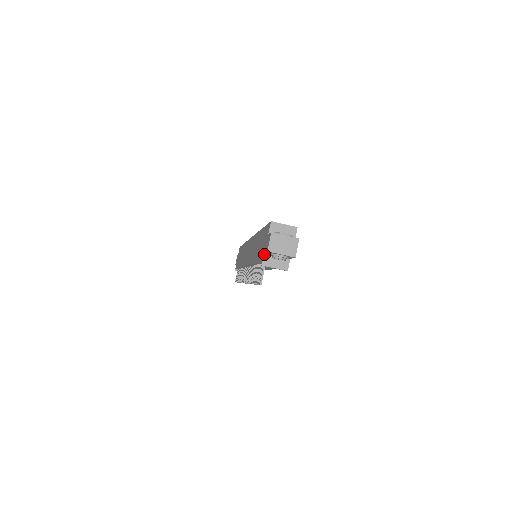
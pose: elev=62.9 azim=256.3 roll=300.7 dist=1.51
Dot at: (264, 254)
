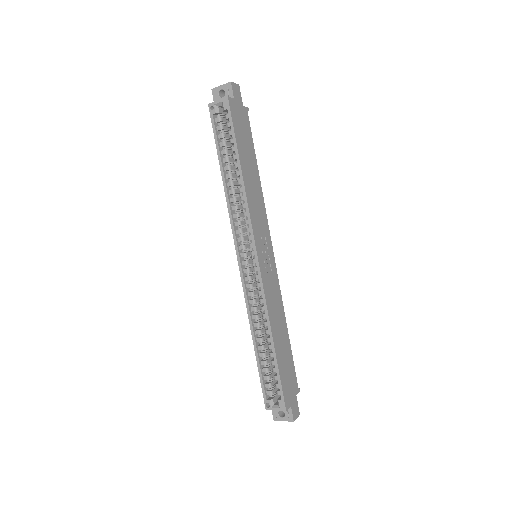
Dot at: occluded
